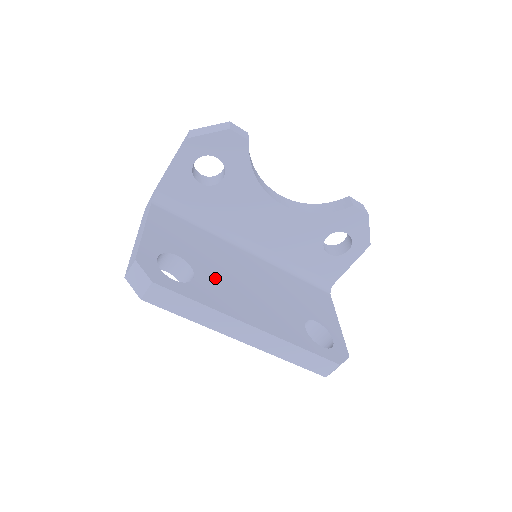
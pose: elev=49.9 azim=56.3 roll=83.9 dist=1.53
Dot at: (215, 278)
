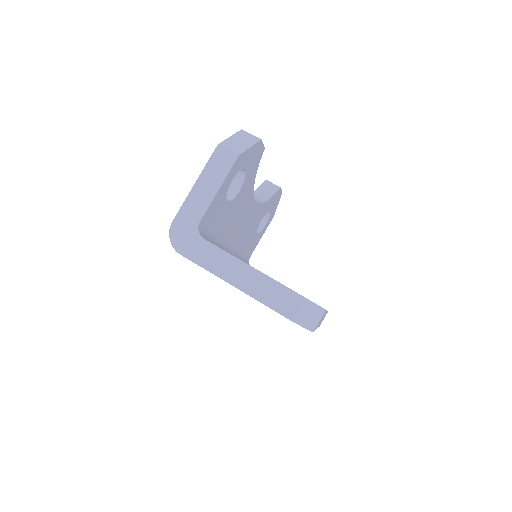
Dot at: occluded
